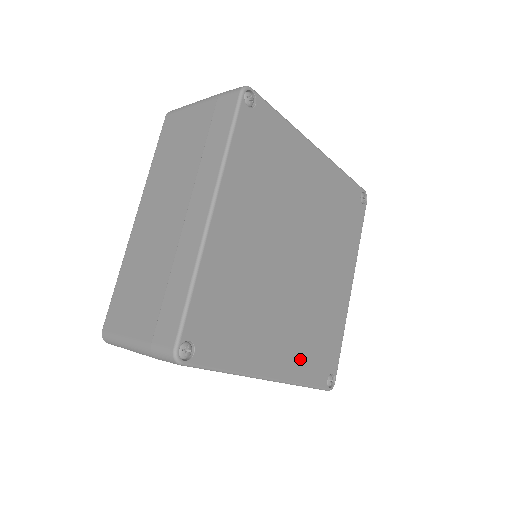
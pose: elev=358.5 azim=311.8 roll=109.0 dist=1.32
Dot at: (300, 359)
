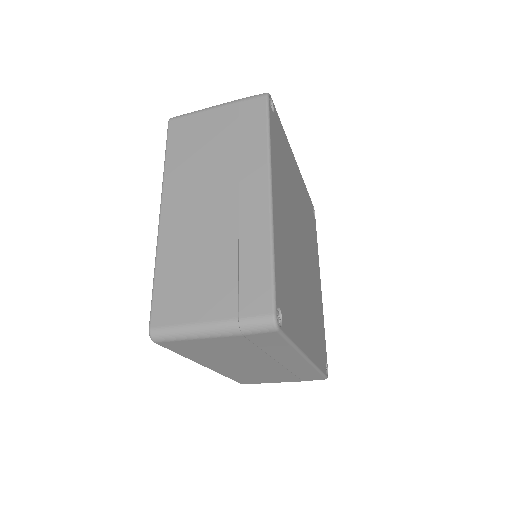
Dot at: (315, 344)
